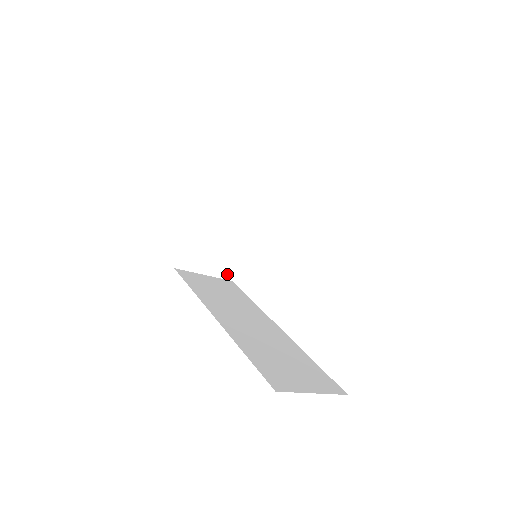
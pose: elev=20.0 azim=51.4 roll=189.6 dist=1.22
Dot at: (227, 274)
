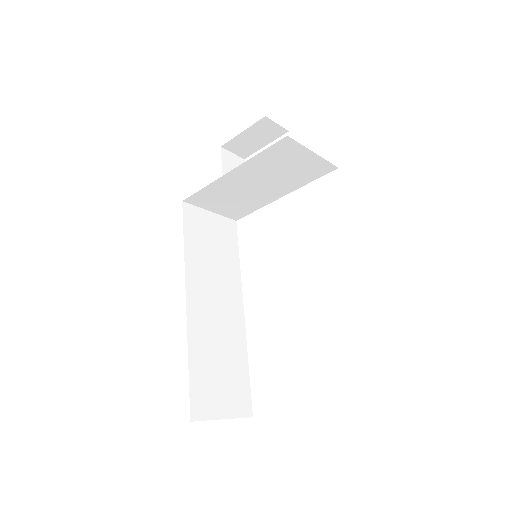
Dot at: (234, 216)
